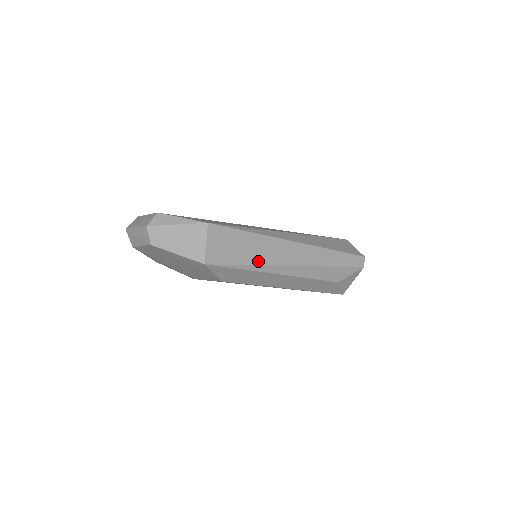
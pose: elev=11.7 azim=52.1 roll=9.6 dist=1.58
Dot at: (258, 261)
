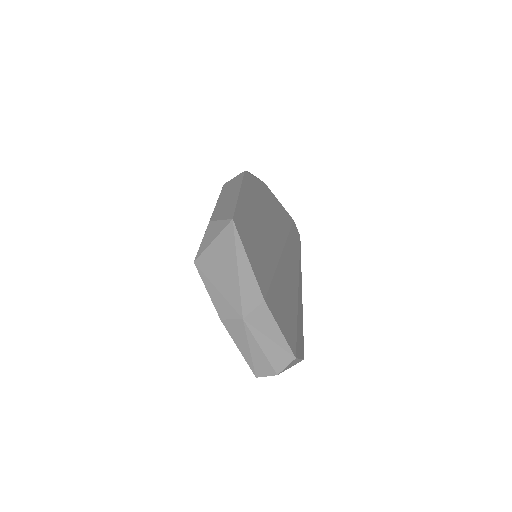
Dot at: occluded
